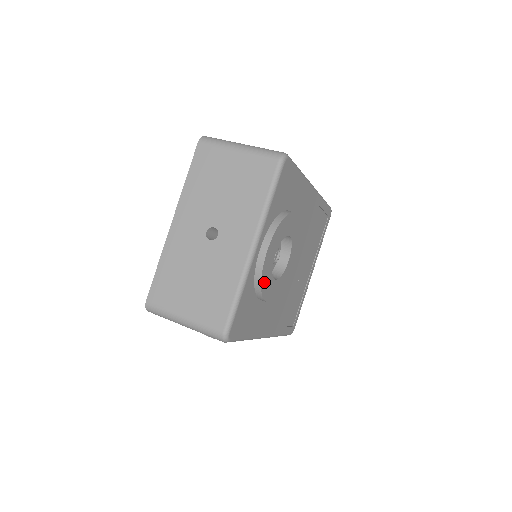
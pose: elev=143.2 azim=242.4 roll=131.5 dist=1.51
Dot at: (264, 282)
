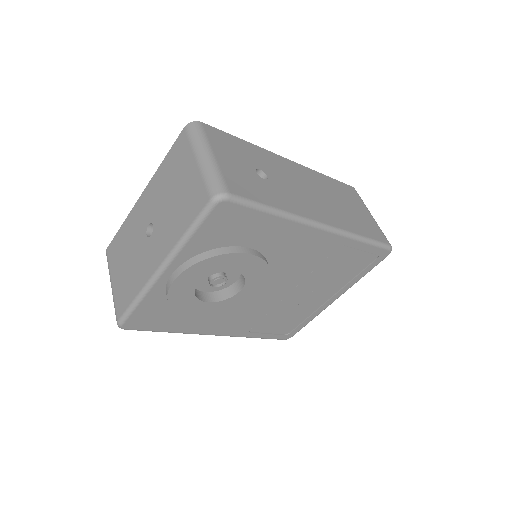
Dot at: (177, 302)
